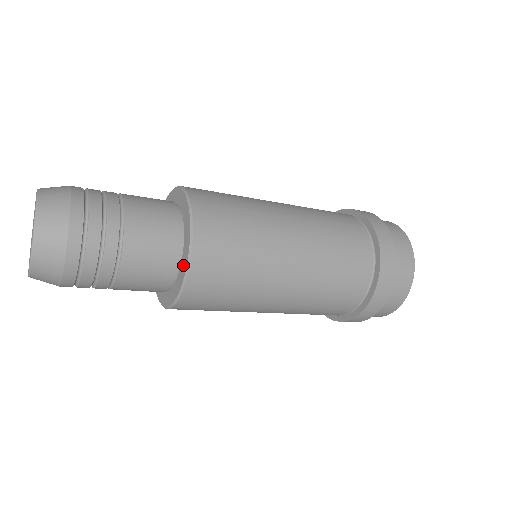
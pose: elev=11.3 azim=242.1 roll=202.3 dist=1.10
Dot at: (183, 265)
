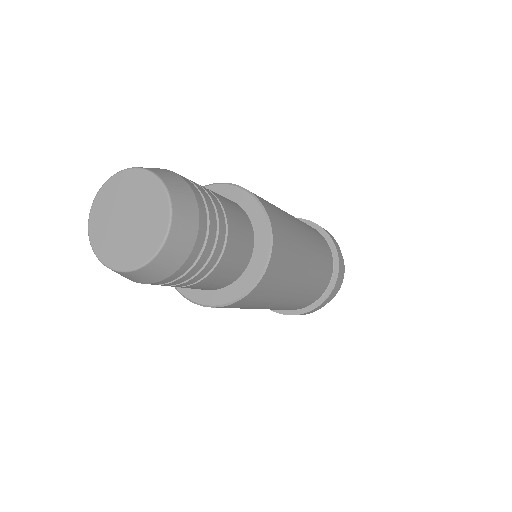
Dot at: (246, 280)
